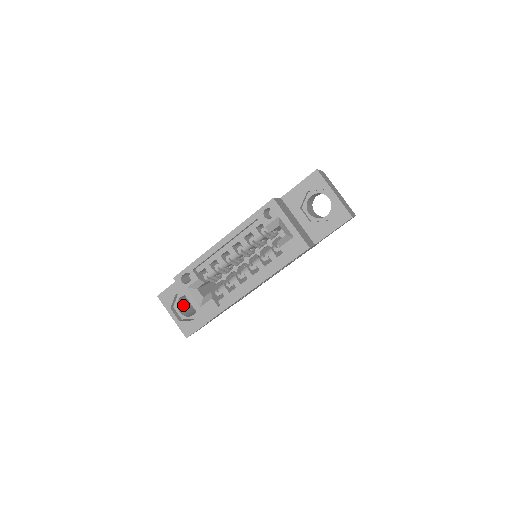
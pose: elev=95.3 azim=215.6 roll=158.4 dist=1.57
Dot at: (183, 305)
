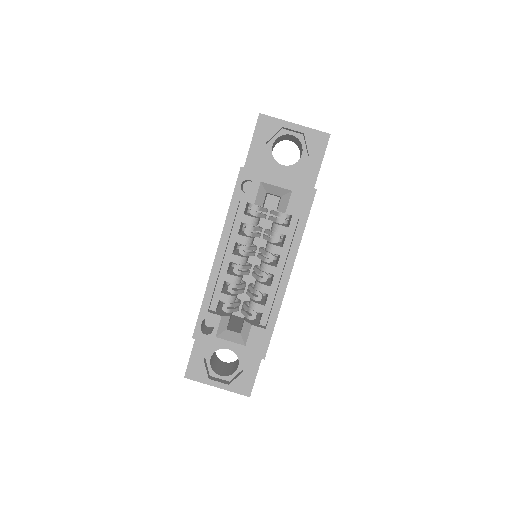
Dot at: (217, 367)
